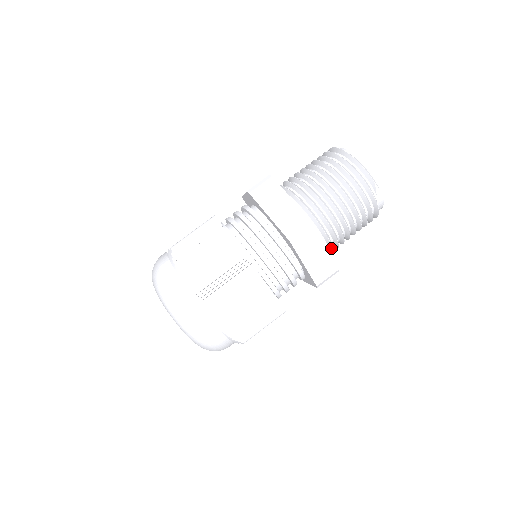
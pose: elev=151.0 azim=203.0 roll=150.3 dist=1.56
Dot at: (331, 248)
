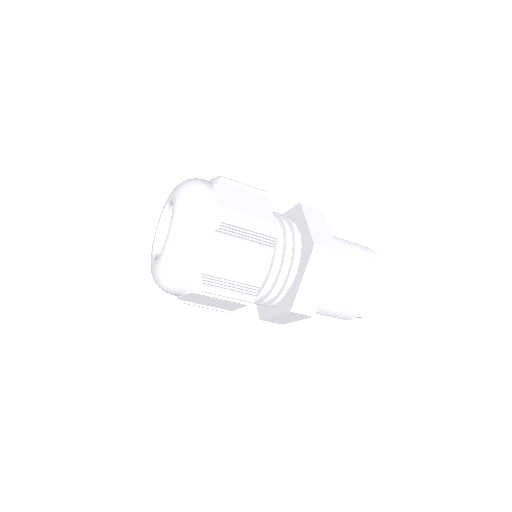
Dot at: occluded
